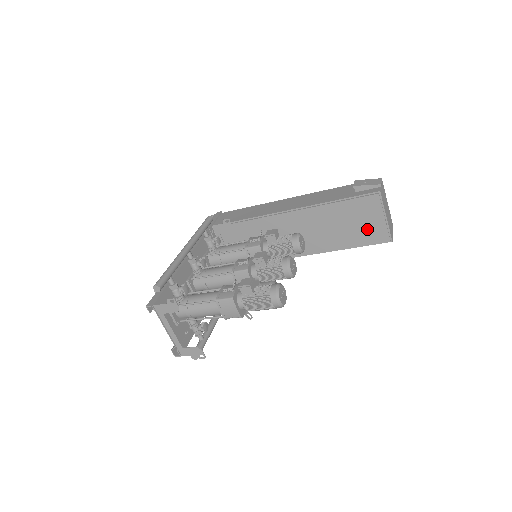
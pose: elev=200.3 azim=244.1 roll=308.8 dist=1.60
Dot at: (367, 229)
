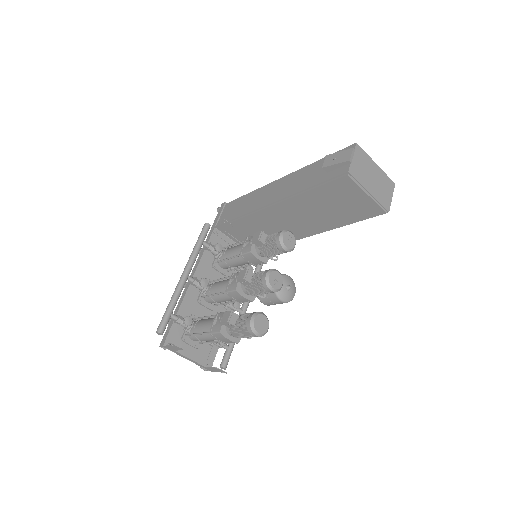
Dot at: (355, 207)
